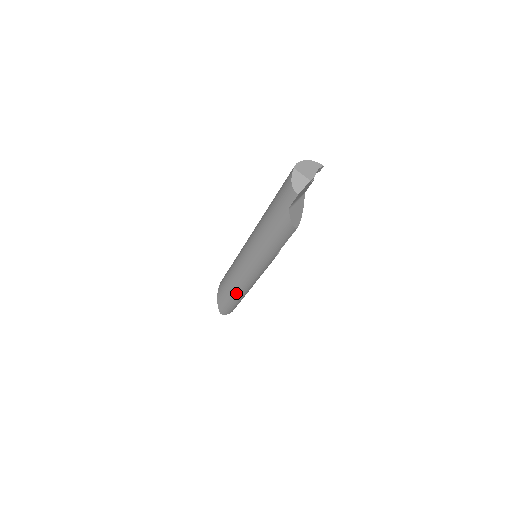
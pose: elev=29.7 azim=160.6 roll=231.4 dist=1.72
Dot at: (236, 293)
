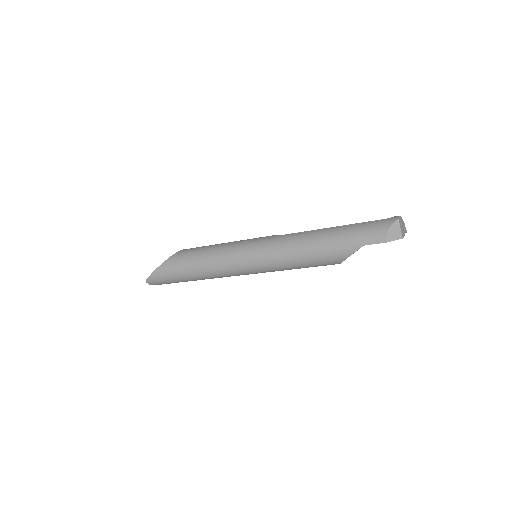
Dot at: (196, 274)
